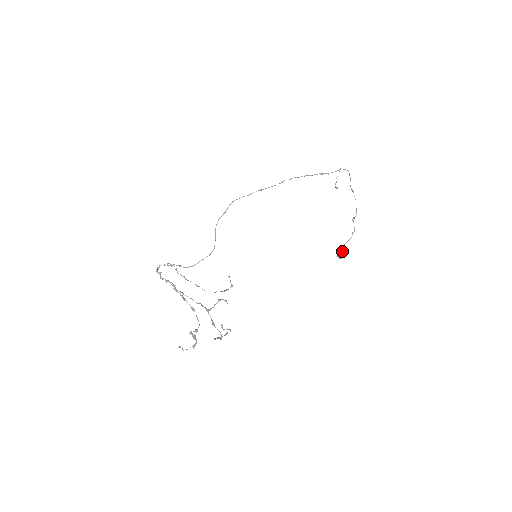
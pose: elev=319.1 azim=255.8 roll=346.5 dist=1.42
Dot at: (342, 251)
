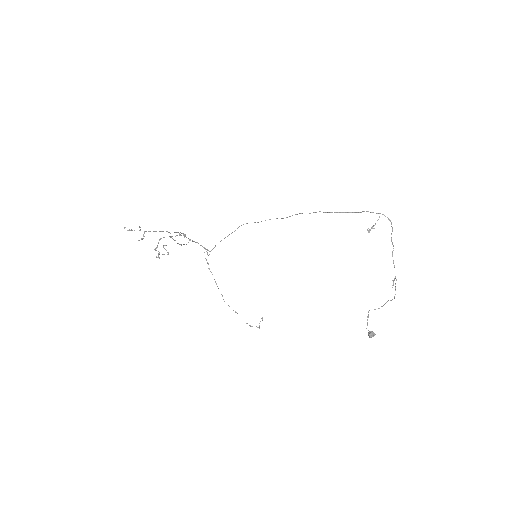
Dot at: occluded
